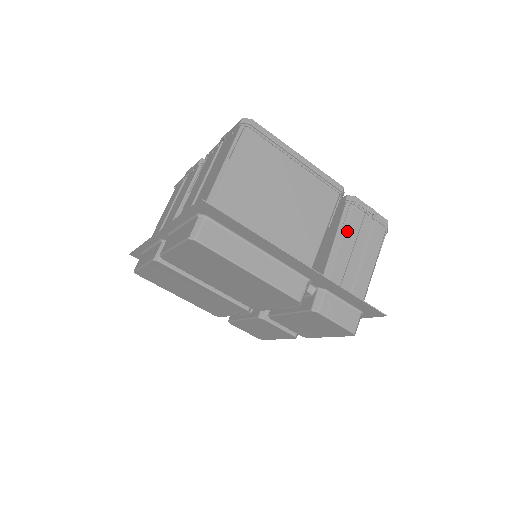
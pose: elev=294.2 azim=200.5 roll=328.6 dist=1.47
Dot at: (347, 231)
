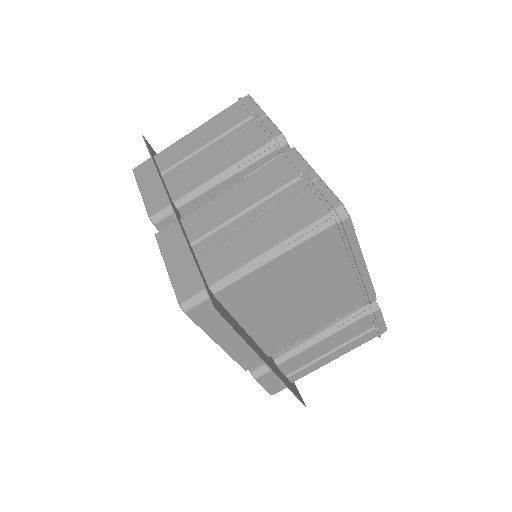
Dot at: (341, 331)
